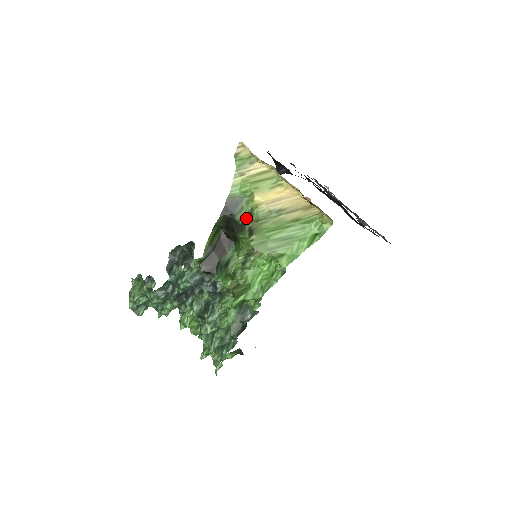
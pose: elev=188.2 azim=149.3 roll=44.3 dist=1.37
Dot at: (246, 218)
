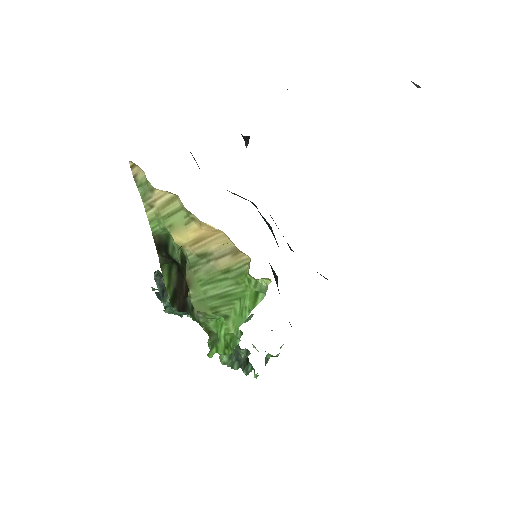
Dot at: (182, 260)
